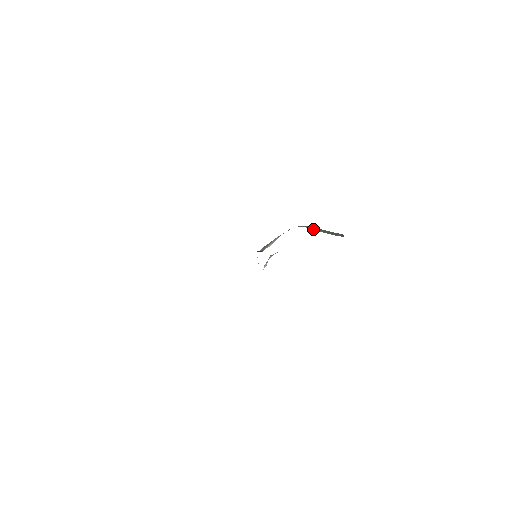
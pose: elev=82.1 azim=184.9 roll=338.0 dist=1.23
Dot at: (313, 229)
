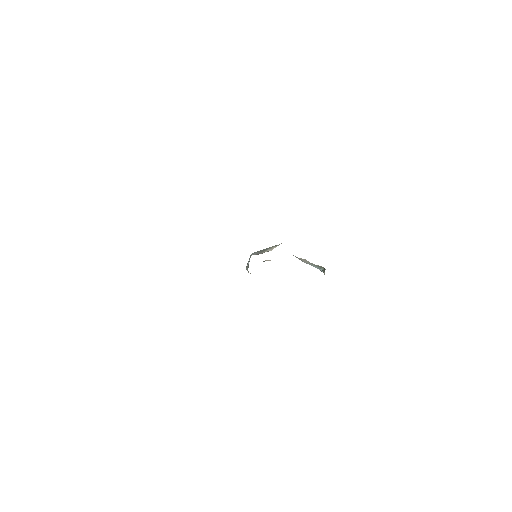
Dot at: occluded
